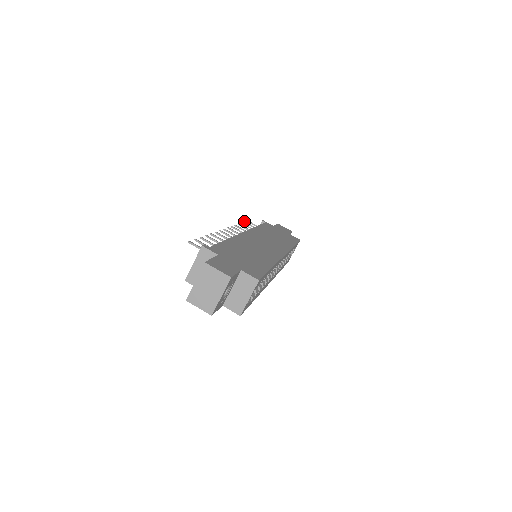
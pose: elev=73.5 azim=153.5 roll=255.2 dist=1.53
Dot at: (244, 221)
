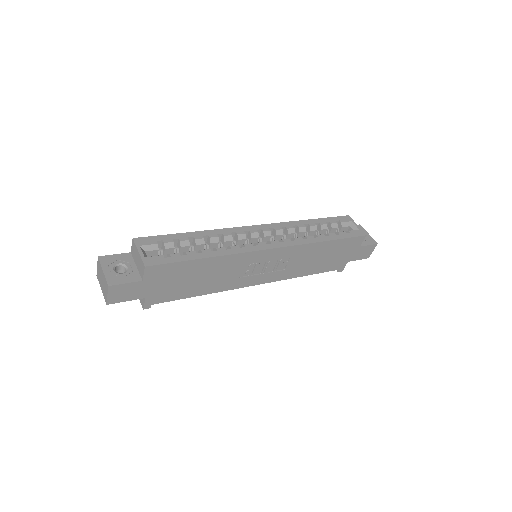
Dot at: occluded
